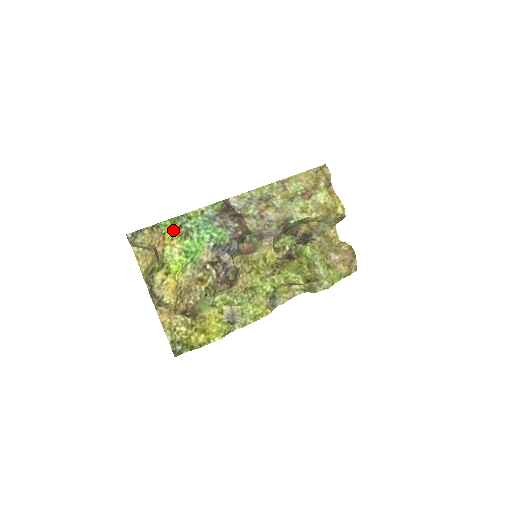
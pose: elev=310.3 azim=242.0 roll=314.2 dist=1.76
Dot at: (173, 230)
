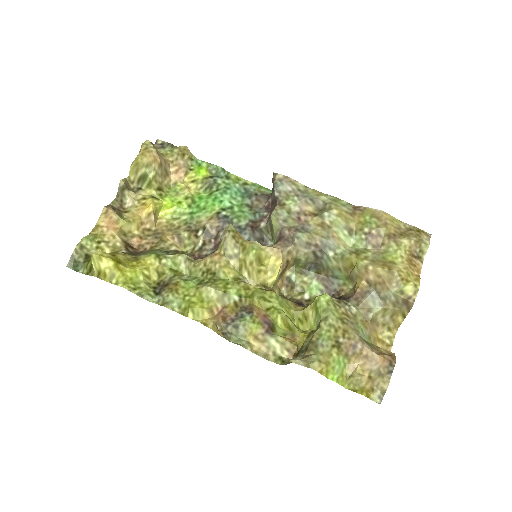
Dot at: (202, 175)
